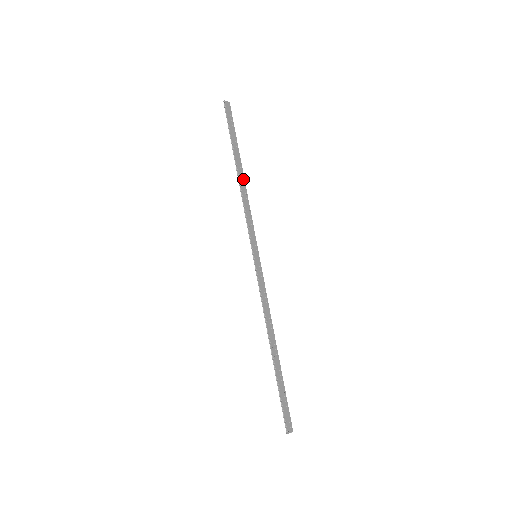
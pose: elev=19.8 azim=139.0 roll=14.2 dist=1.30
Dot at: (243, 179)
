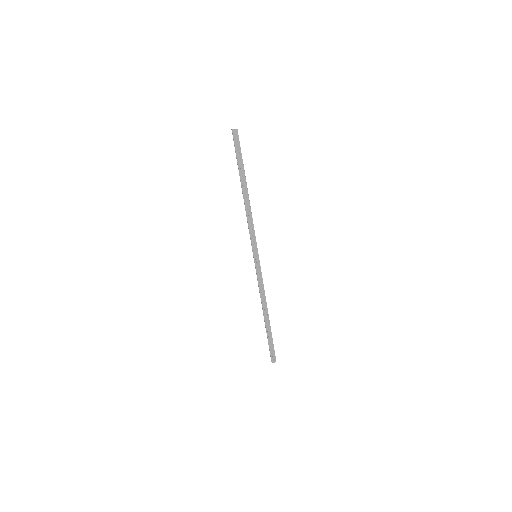
Dot at: (247, 198)
